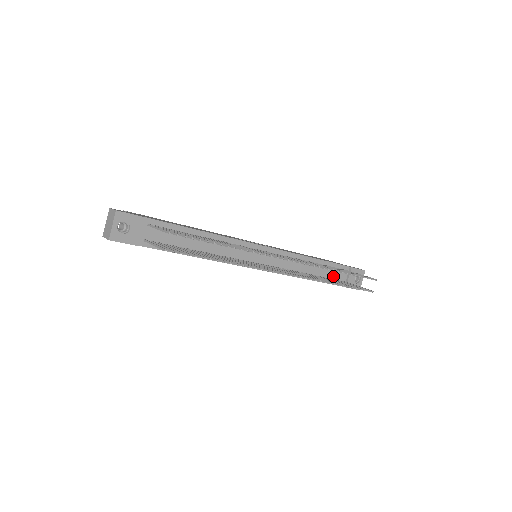
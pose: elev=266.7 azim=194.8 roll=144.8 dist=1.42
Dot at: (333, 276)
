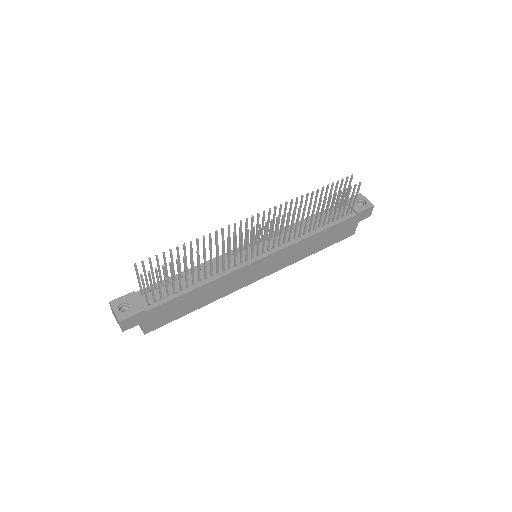
Dot at: (337, 217)
